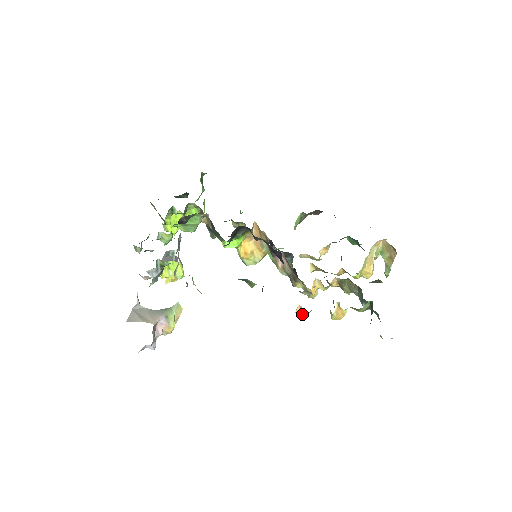
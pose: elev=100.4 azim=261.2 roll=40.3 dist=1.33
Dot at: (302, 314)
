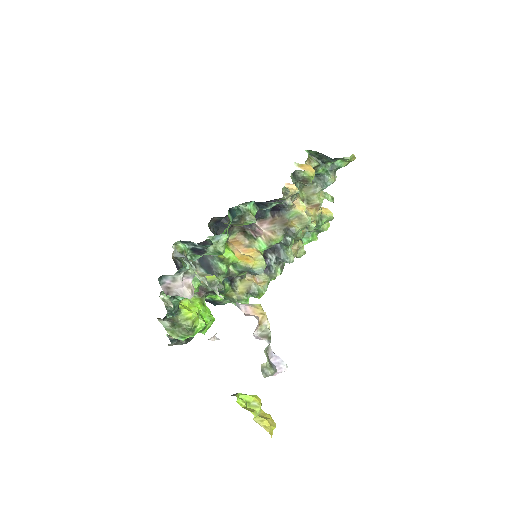
Dot at: (296, 190)
